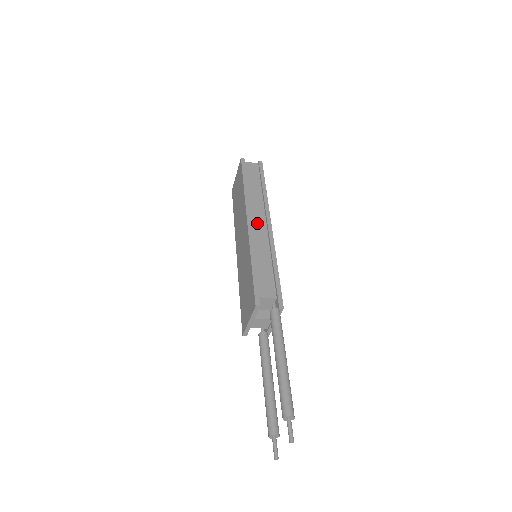
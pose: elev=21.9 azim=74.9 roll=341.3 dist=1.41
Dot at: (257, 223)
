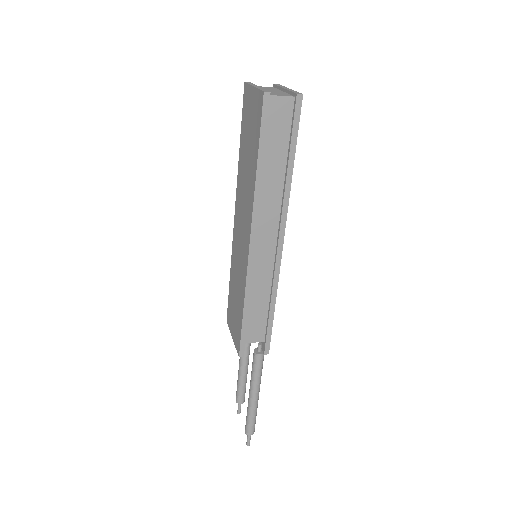
Dot at: (264, 240)
